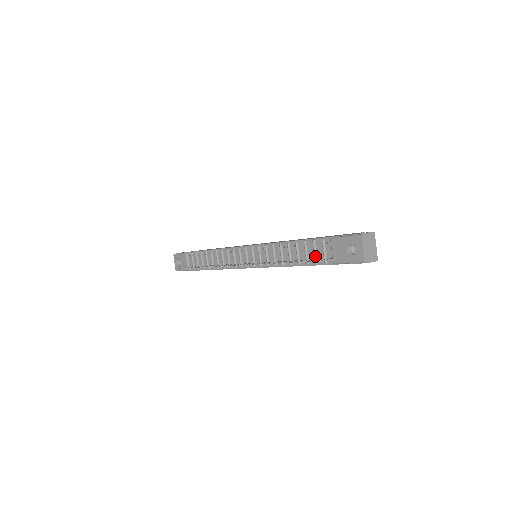
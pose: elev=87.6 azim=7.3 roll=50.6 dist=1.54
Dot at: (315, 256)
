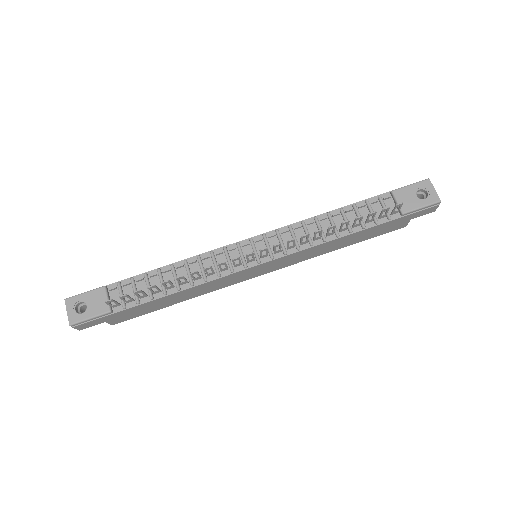
Dot at: occluded
